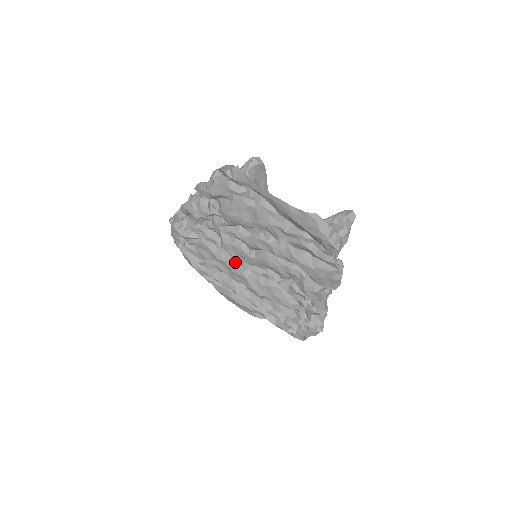
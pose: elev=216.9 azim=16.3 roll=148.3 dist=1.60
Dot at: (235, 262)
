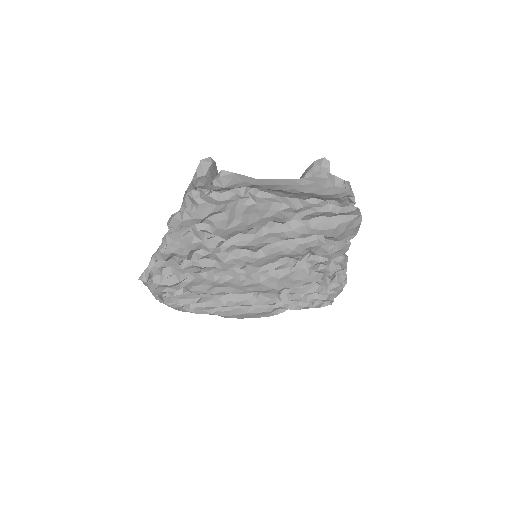
Dot at: (239, 275)
